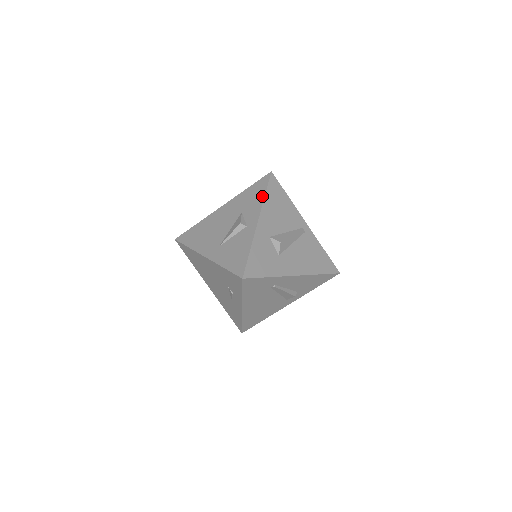
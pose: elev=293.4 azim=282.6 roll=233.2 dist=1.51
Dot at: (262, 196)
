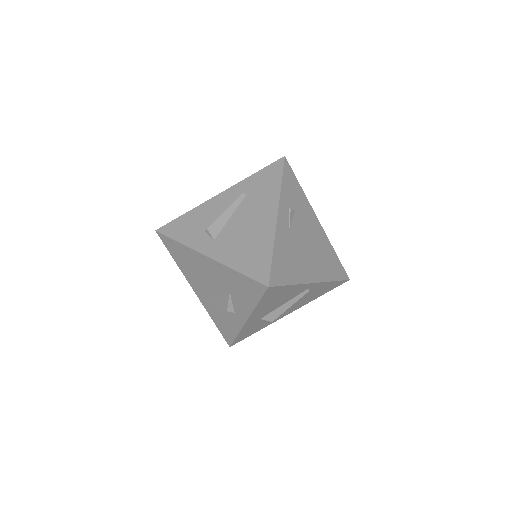
Dot at: (253, 304)
